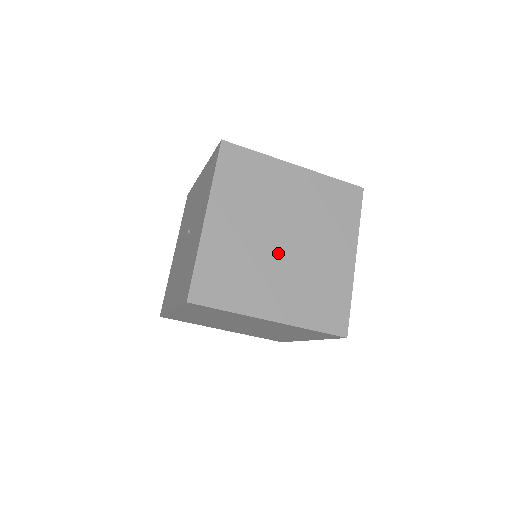
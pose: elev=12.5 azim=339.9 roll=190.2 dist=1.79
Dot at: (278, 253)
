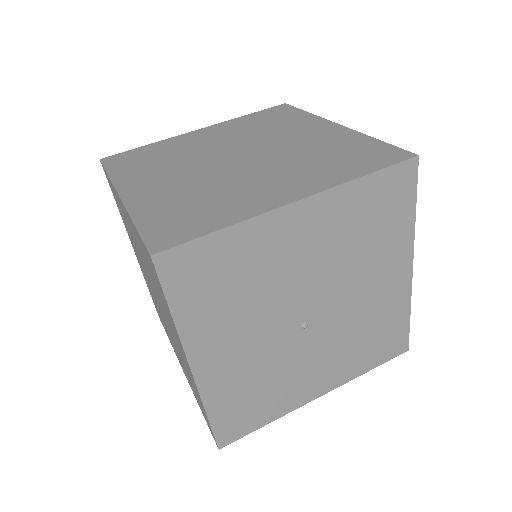
Dot at: (214, 163)
